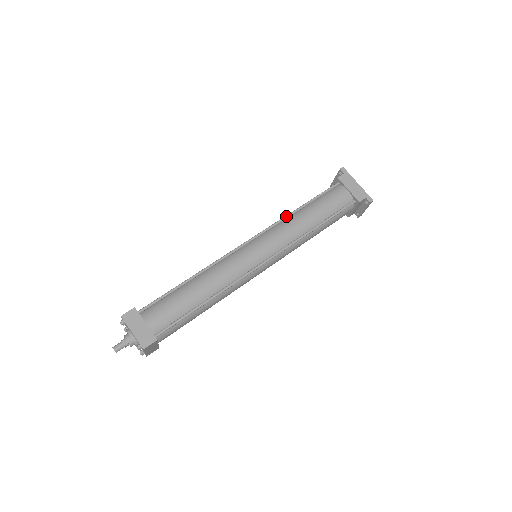
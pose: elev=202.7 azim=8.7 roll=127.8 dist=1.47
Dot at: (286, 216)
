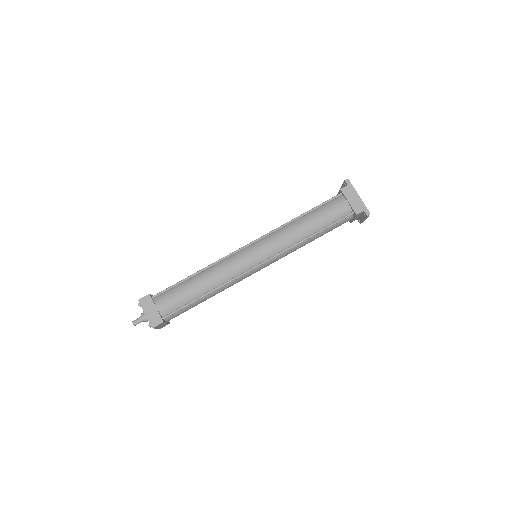
Dot at: (286, 223)
